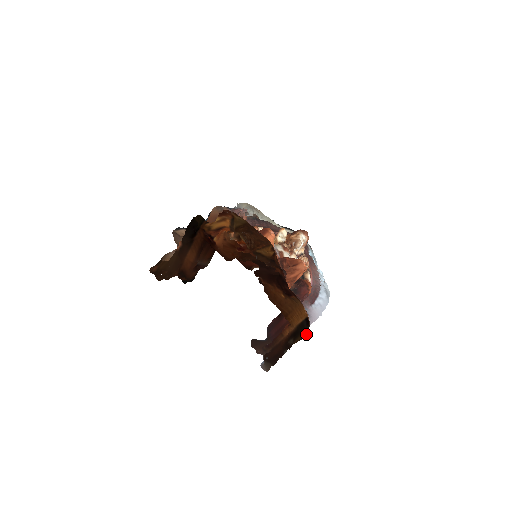
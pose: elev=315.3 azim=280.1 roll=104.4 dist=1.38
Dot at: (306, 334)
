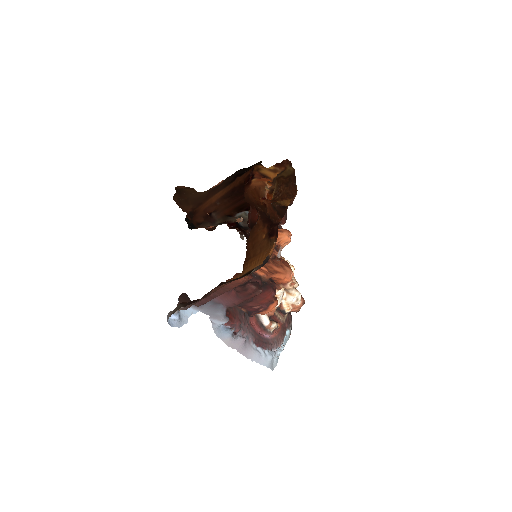
Dot at: (252, 271)
